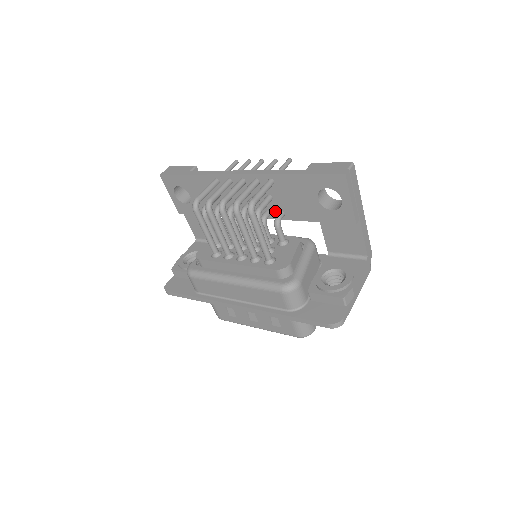
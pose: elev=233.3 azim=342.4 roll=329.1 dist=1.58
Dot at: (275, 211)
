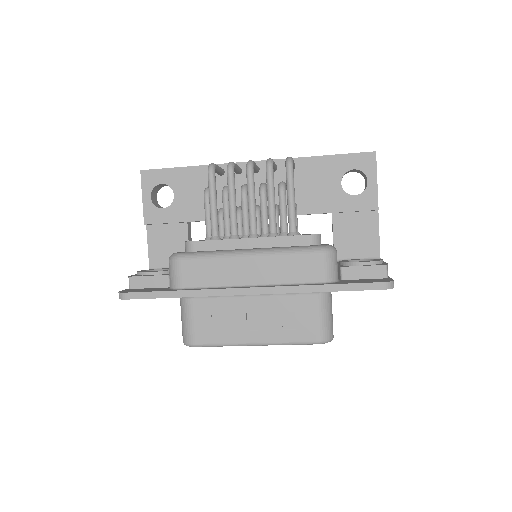
Dot at: (286, 204)
